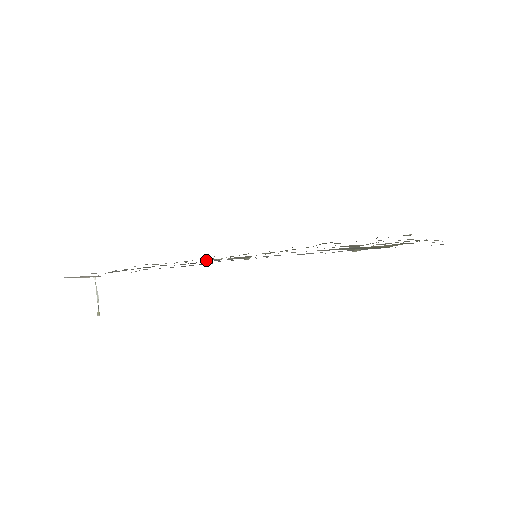
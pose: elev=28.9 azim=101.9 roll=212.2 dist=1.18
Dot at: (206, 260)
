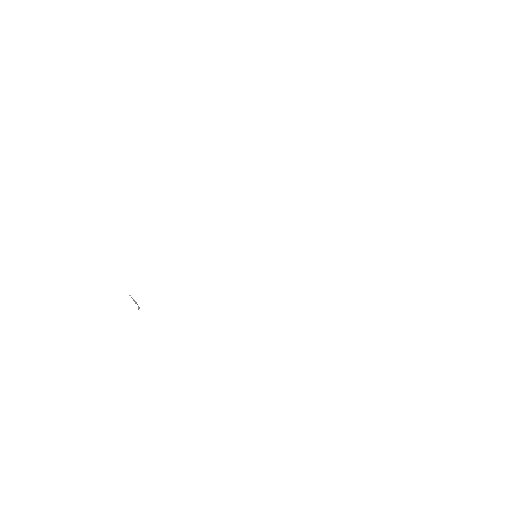
Dot at: occluded
